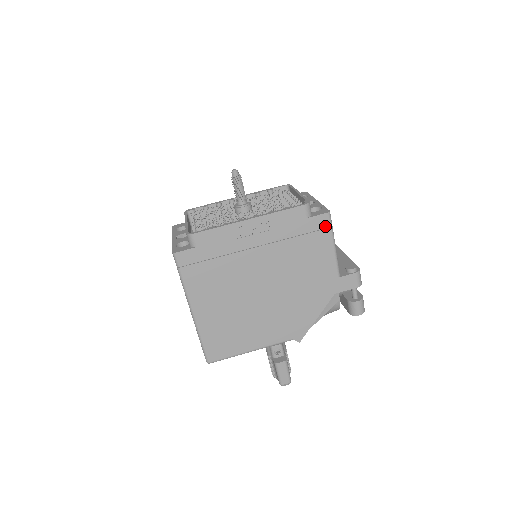
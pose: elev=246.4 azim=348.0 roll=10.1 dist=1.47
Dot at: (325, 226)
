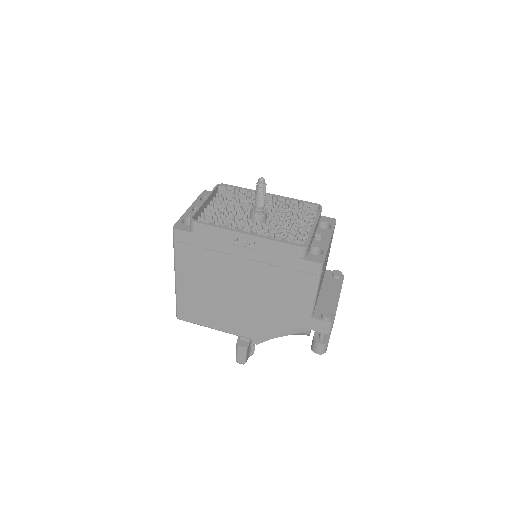
Dot at: (313, 272)
